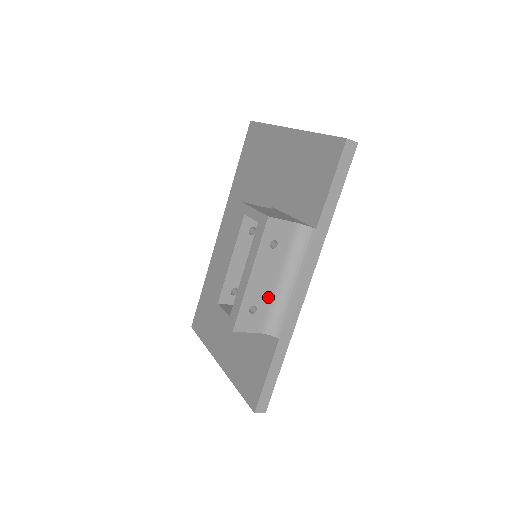
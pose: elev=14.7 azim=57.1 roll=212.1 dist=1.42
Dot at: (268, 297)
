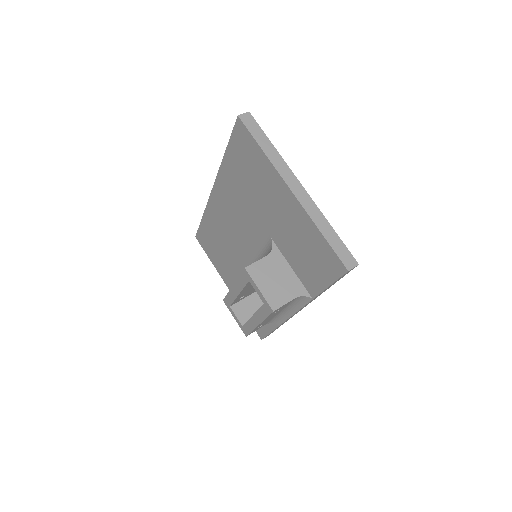
Dot at: occluded
